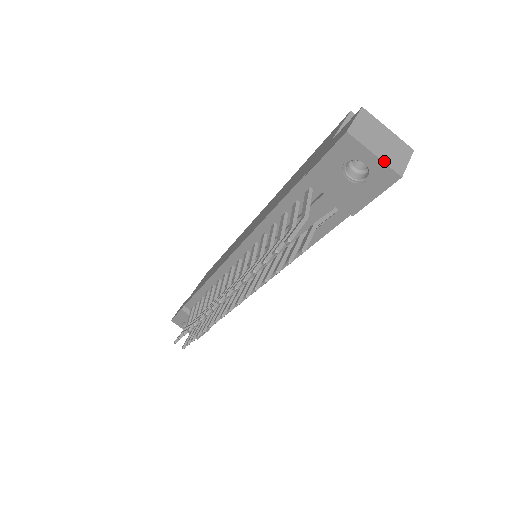
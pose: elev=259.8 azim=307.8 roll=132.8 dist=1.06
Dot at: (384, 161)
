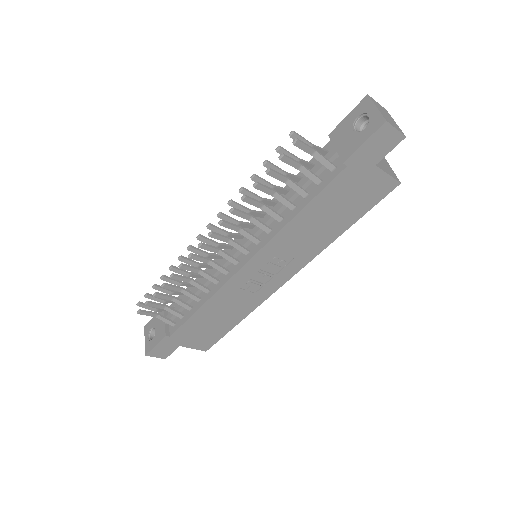
Dot at: (380, 112)
